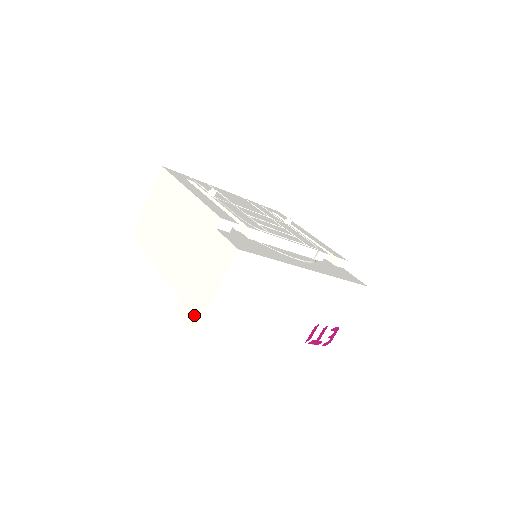
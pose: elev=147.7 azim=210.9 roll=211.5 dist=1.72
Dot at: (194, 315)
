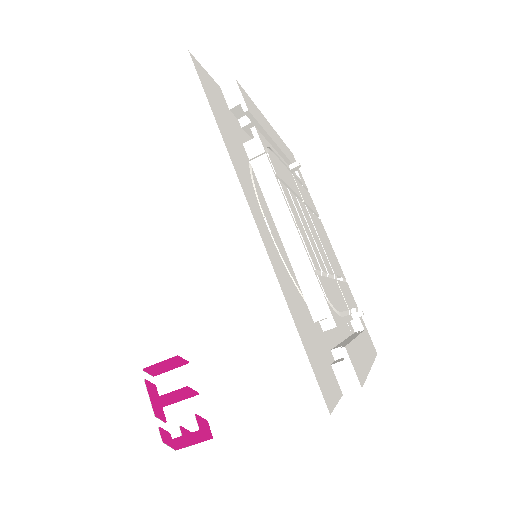
Dot at: occluded
